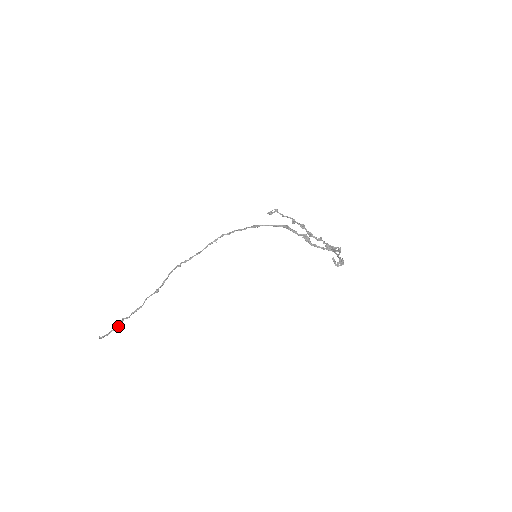
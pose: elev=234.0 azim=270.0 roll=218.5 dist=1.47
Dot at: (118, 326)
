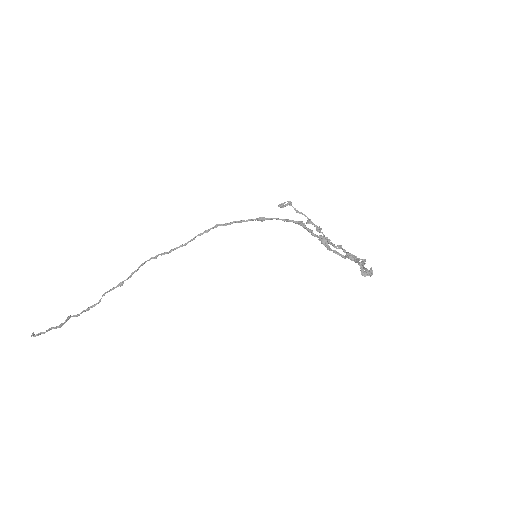
Dot at: (61, 324)
